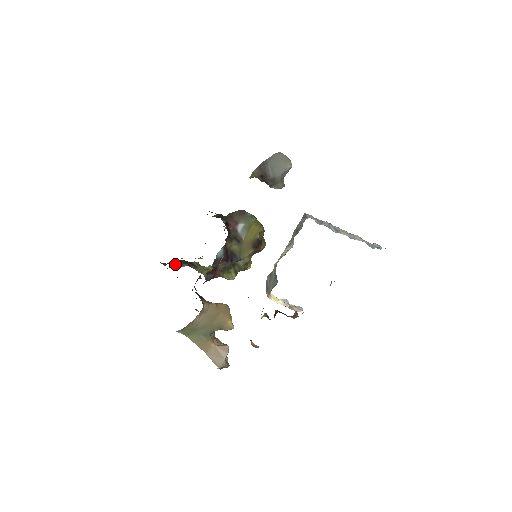
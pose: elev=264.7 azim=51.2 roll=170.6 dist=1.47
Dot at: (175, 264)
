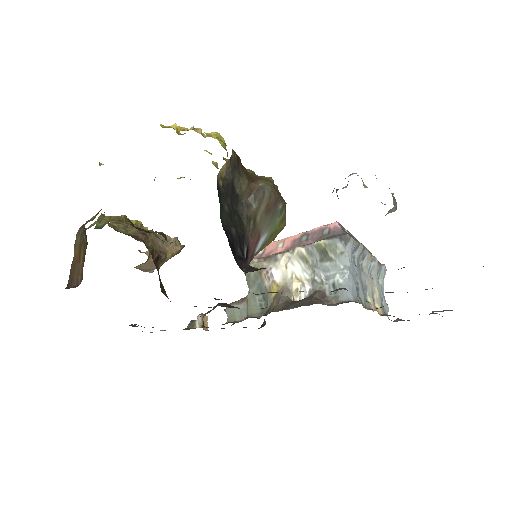
Dot at: occluded
